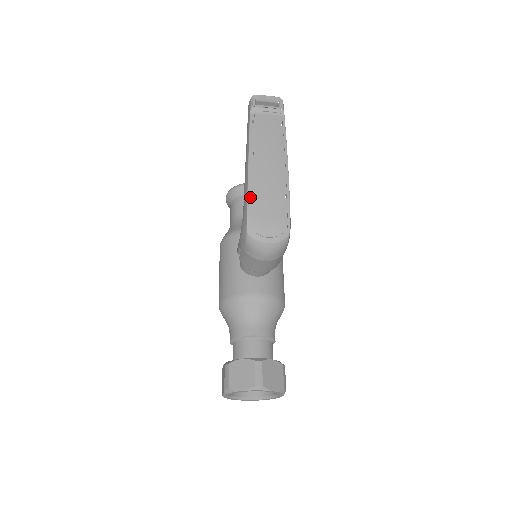
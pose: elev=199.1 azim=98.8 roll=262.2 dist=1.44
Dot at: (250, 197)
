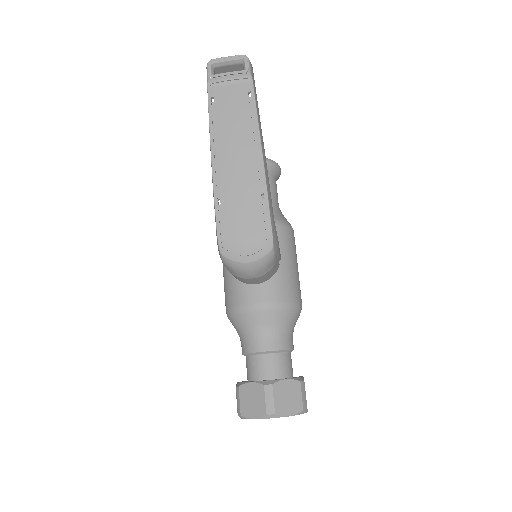
Dot at: (218, 207)
